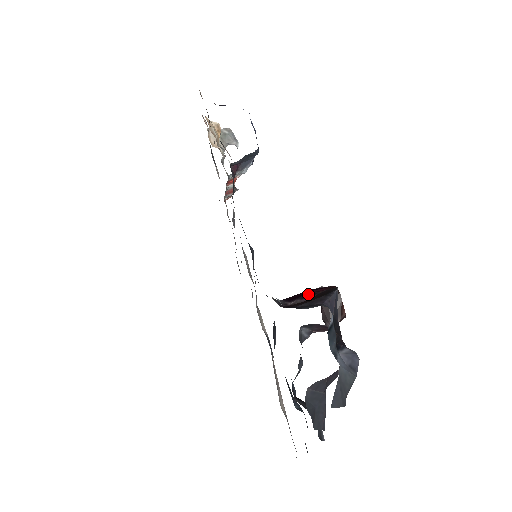
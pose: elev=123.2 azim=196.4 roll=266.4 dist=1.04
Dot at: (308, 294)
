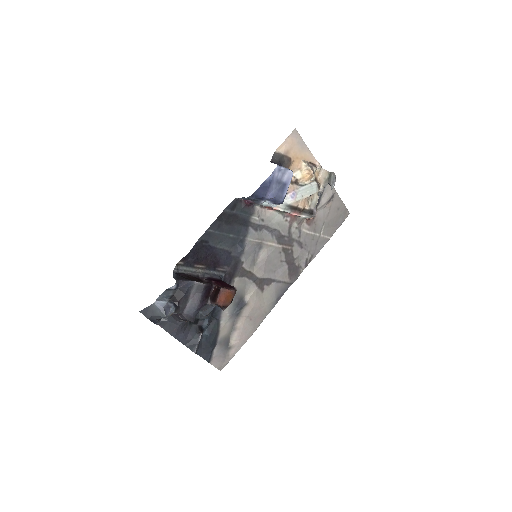
Dot at: (211, 281)
